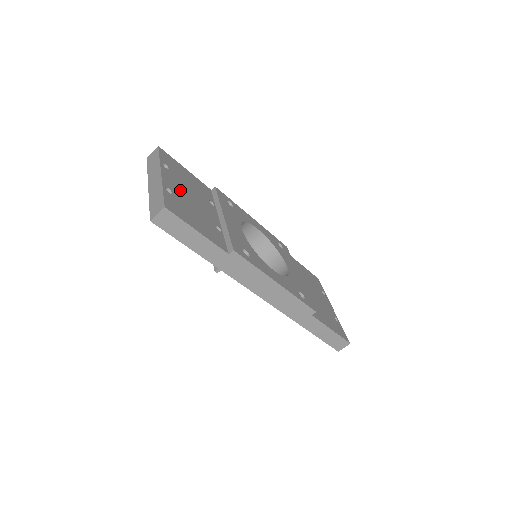
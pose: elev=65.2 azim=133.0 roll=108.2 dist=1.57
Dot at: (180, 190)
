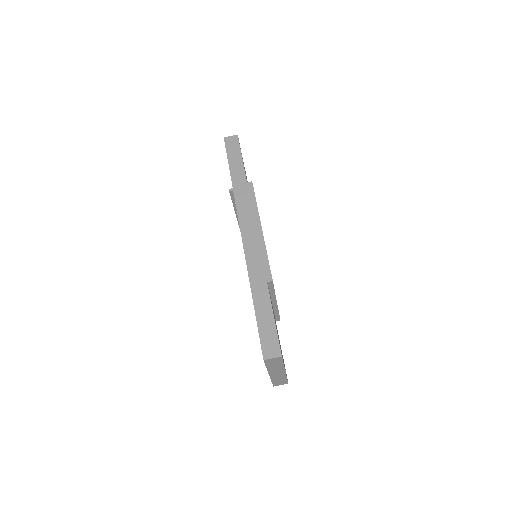
Dot at: occluded
